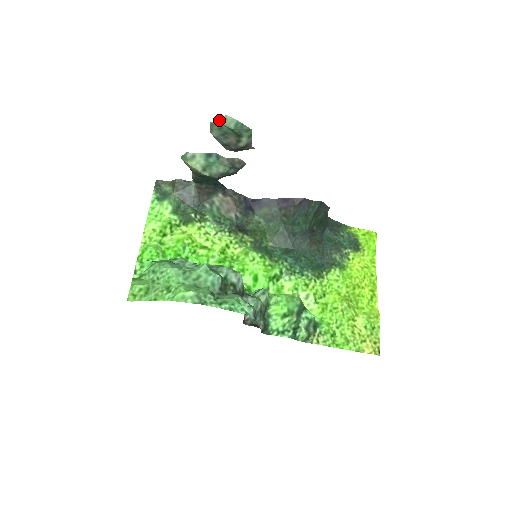
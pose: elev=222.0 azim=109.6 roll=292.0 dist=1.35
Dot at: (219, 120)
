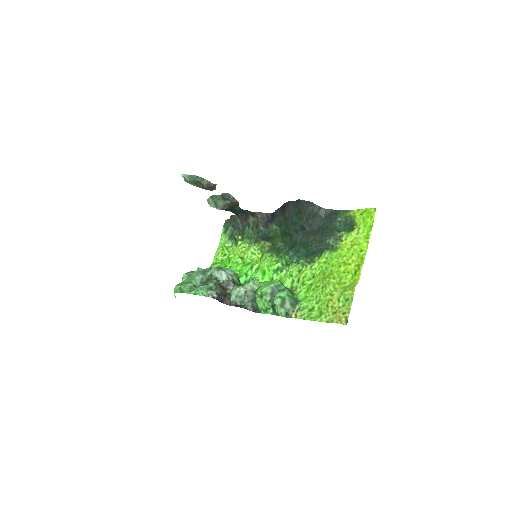
Dot at: (184, 178)
